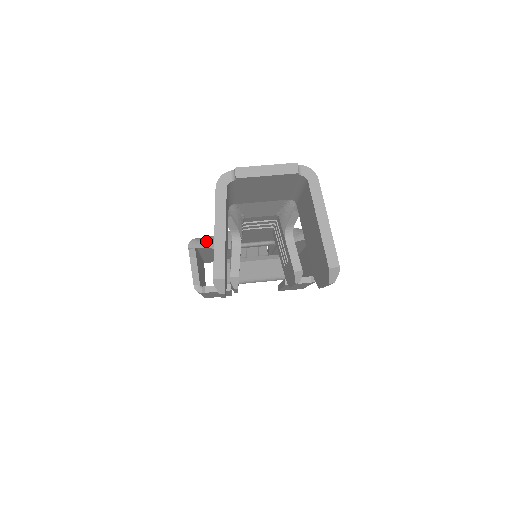
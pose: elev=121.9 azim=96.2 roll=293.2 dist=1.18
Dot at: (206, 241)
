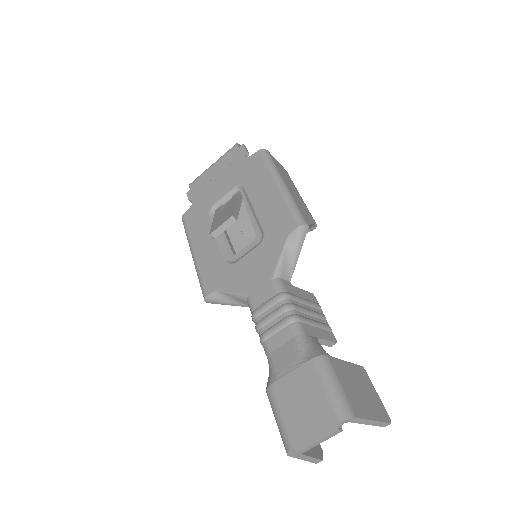
Dot at: (220, 300)
